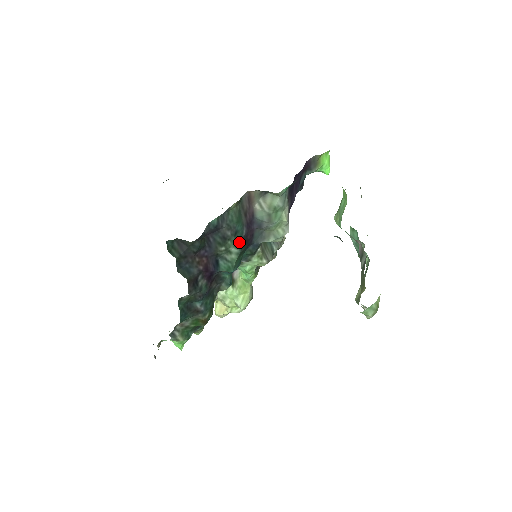
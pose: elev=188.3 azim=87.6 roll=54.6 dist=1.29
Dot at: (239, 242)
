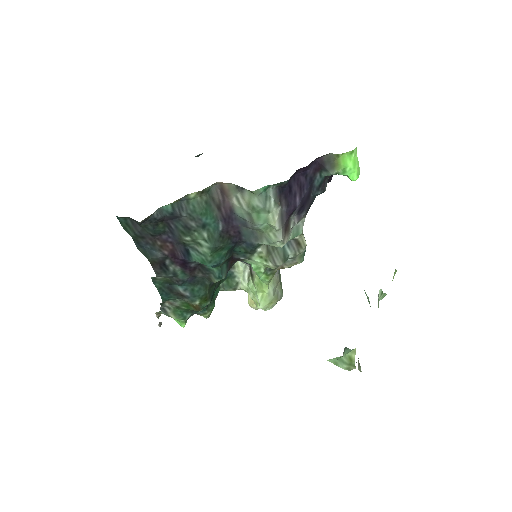
Dot at: (211, 236)
